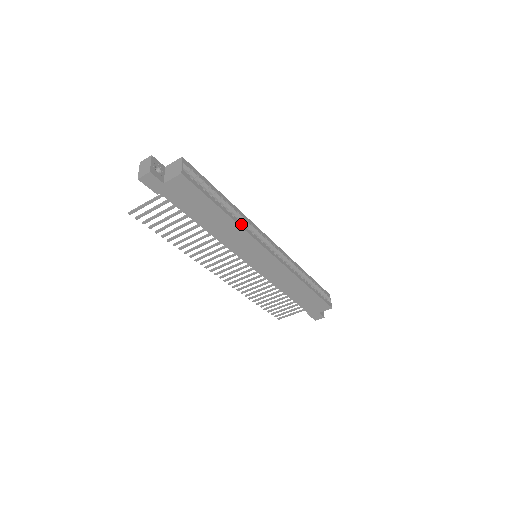
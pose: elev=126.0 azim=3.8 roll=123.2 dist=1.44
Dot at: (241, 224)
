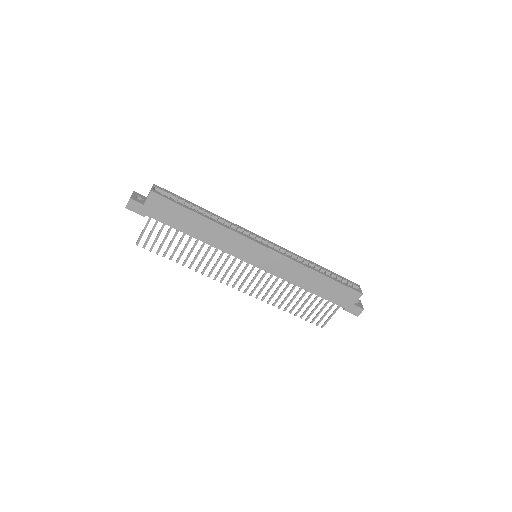
Dot at: (221, 224)
